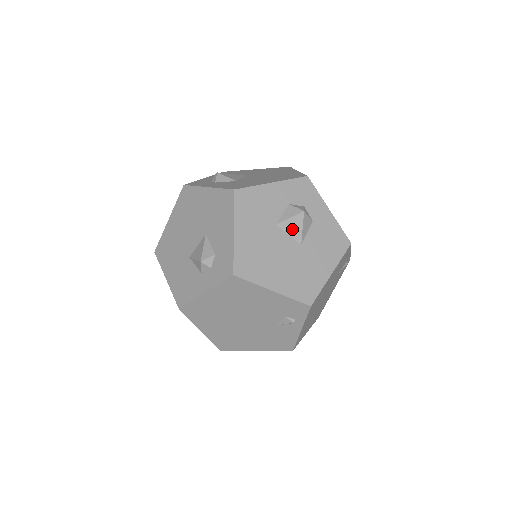
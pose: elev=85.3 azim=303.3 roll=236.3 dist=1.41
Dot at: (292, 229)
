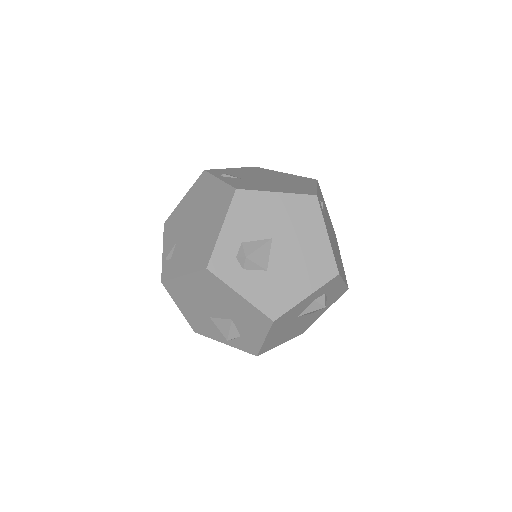
Dot at: (309, 313)
